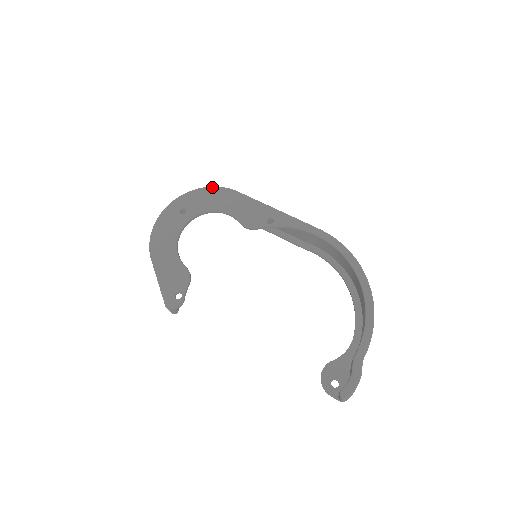
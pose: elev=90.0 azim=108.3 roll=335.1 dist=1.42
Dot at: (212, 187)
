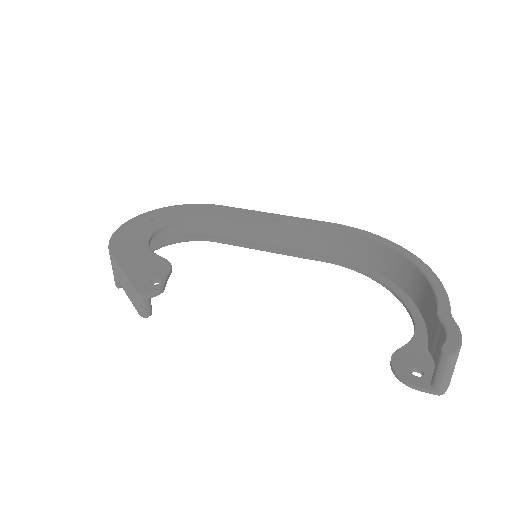
Dot at: (190, 204)
